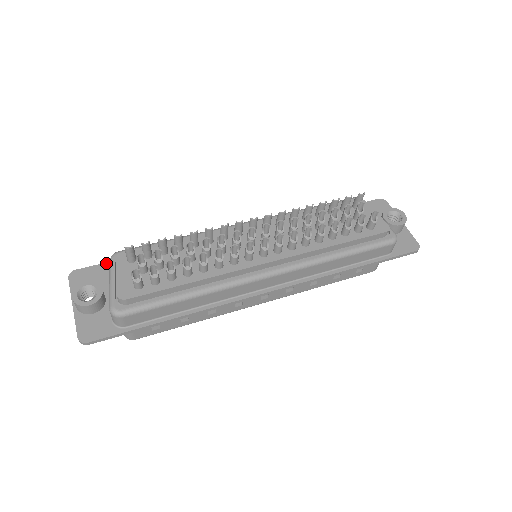
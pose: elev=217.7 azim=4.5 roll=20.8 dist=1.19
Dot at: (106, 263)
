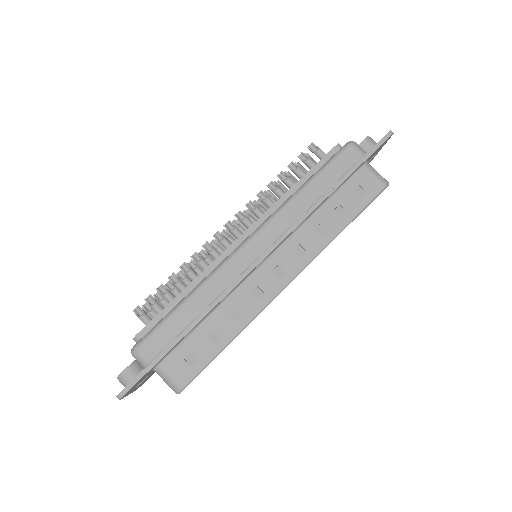
Dot at: occluded
